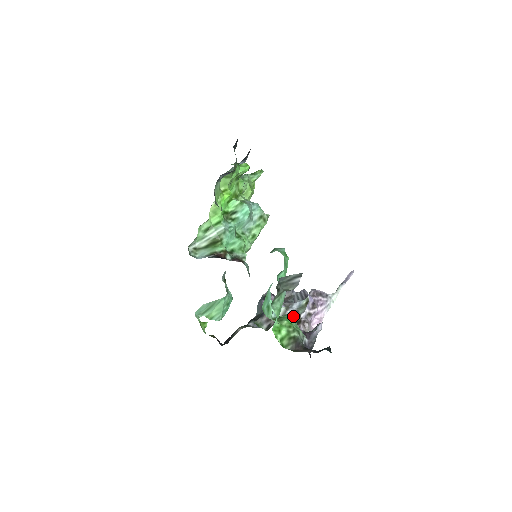
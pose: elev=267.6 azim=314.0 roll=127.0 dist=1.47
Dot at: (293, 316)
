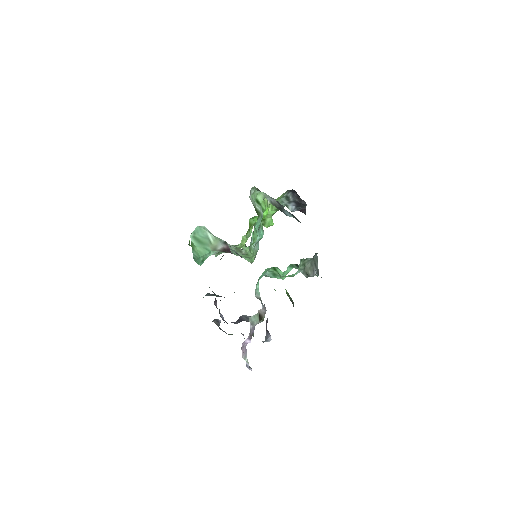
Dot at: (265, 307)
